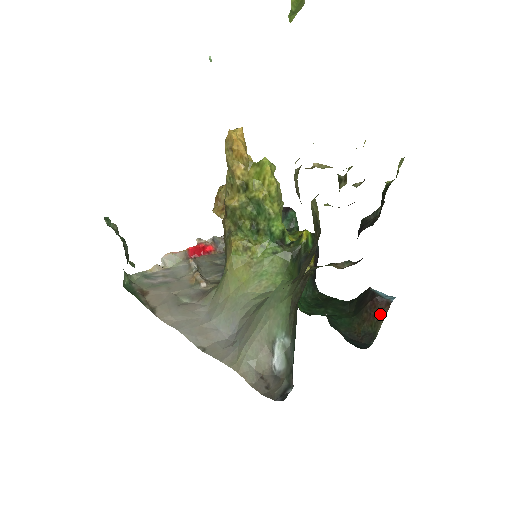
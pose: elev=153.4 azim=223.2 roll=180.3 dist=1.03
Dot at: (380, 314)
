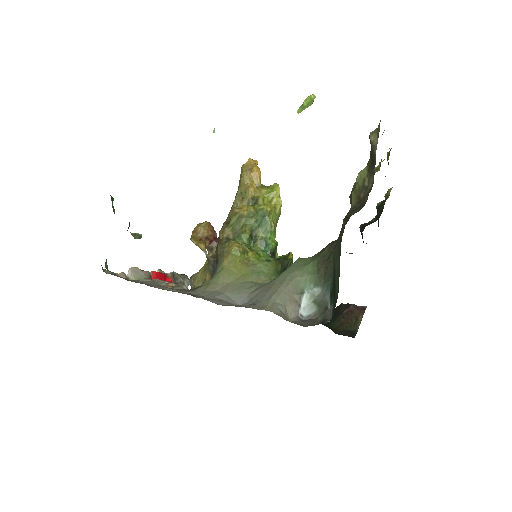
Dot at: (357, 316)
